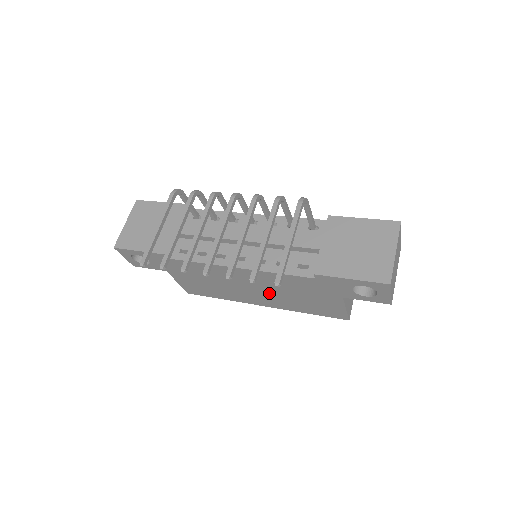
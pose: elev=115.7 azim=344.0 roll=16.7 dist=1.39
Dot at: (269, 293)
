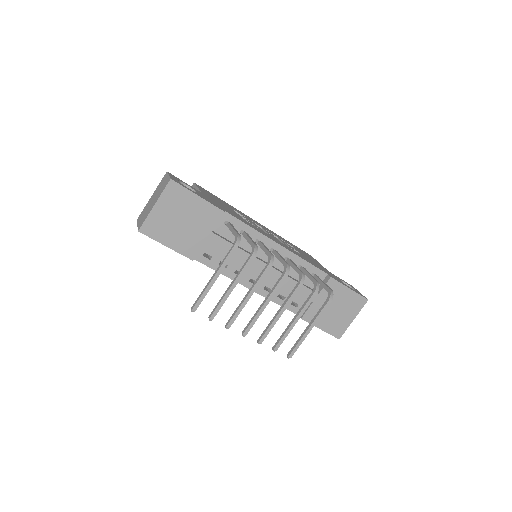
Dot at: occluded
